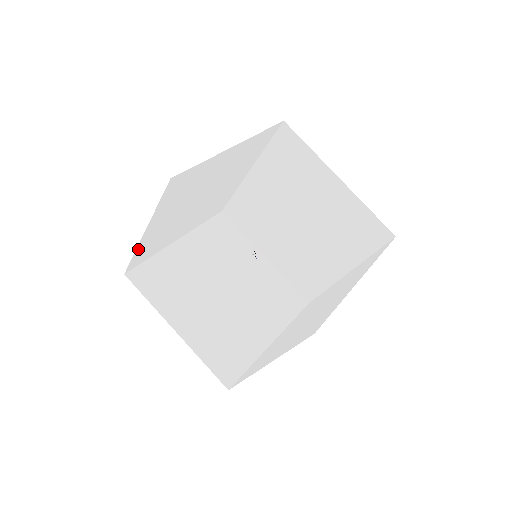
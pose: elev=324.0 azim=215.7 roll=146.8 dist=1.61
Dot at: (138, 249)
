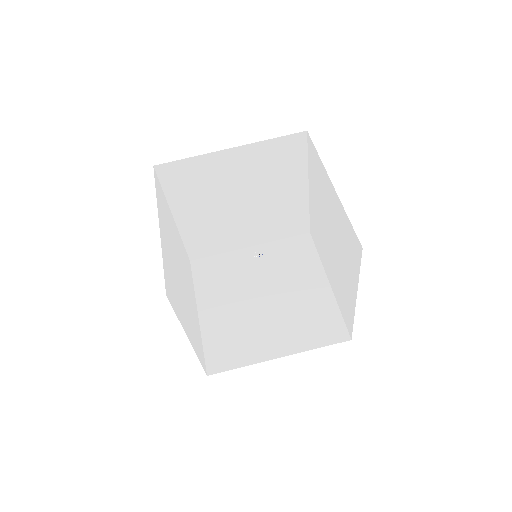
Dot at: occluded
